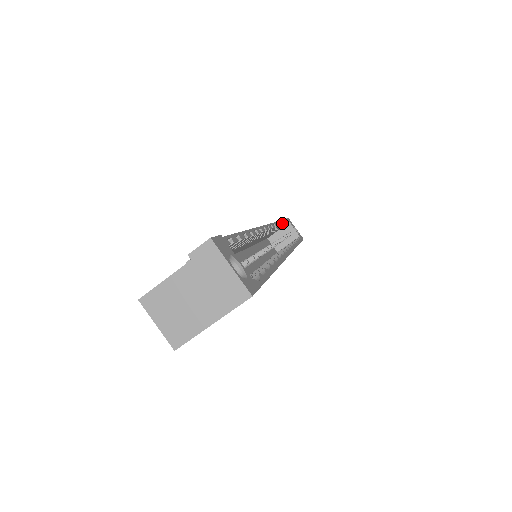
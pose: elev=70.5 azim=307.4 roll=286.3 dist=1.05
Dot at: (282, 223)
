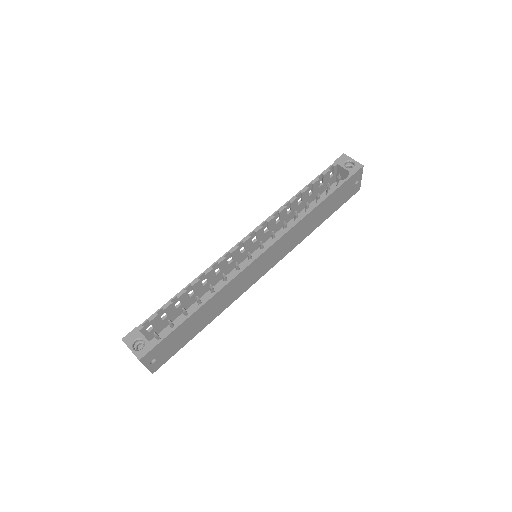
Dot at: (301, 193)
